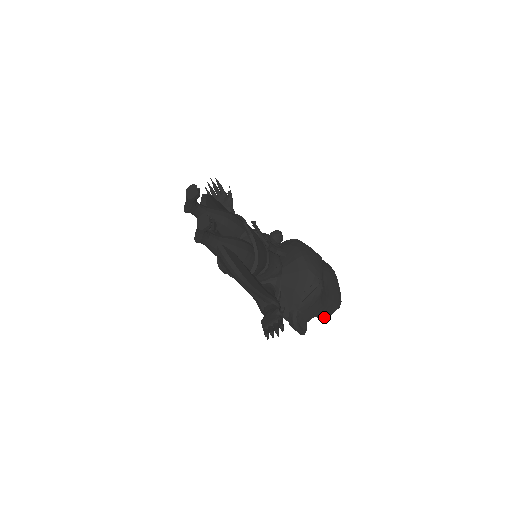
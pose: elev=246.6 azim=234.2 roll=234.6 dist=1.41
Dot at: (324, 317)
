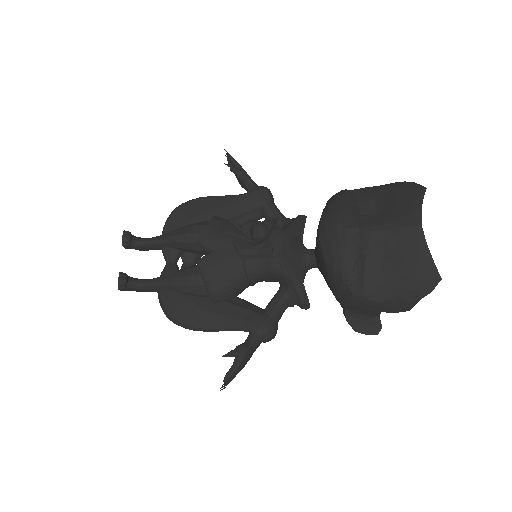
Dot at: (401, 310)
